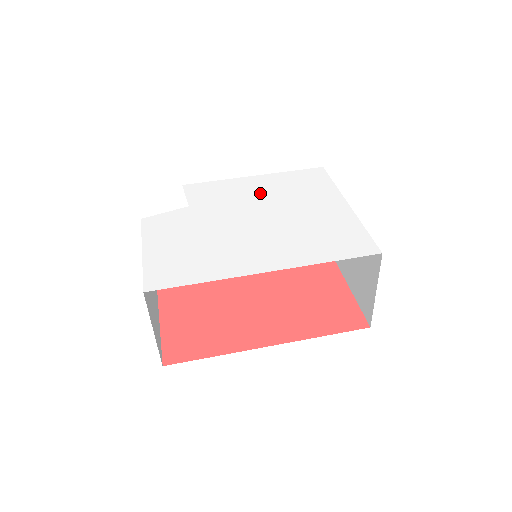
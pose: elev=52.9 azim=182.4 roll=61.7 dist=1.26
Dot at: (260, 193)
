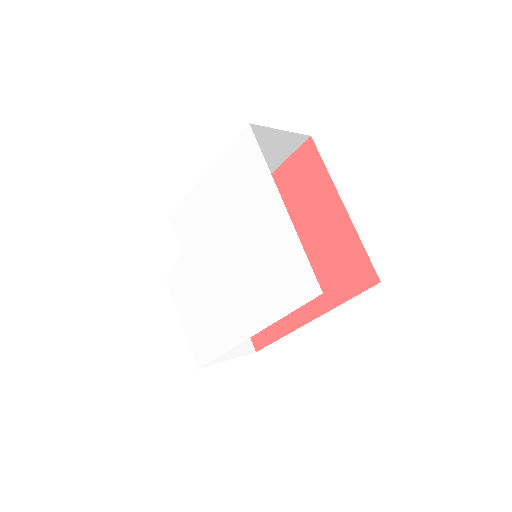
Dot at: (216, 210)
